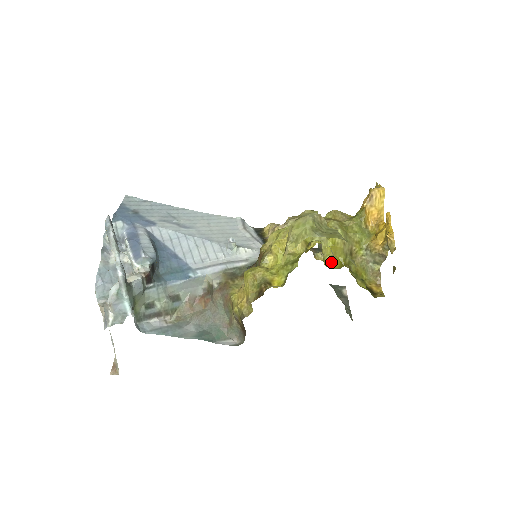
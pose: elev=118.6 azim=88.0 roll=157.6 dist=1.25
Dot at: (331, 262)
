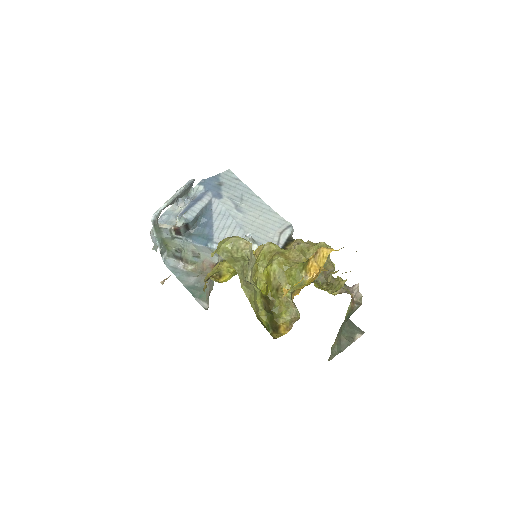
Dot at: (265, 287)
